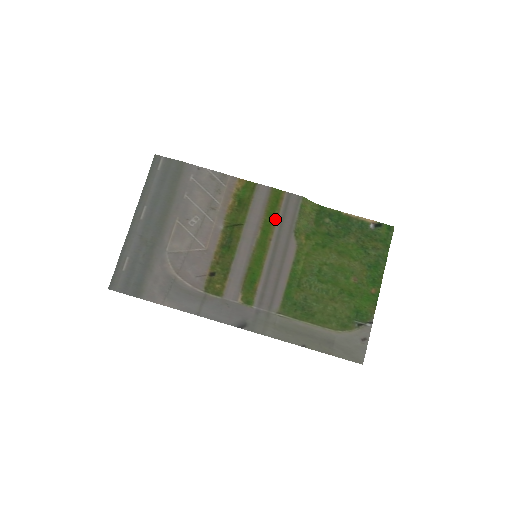
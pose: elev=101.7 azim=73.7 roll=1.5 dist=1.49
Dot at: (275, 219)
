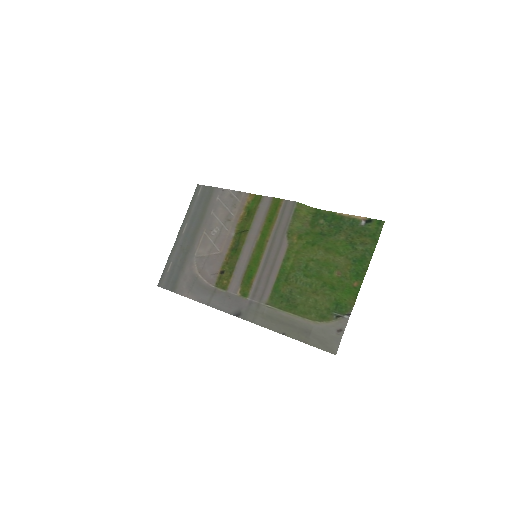
Dot at: (273, 223)
